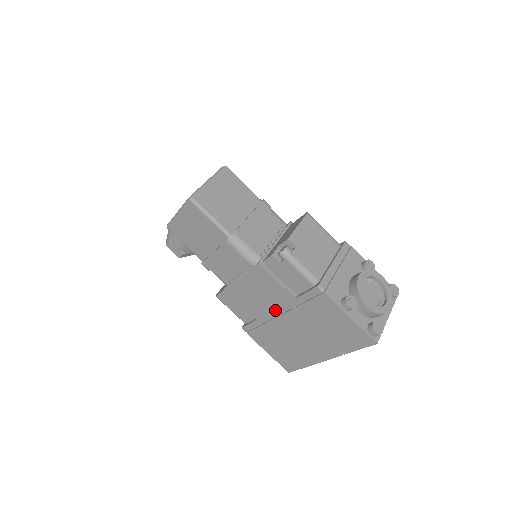
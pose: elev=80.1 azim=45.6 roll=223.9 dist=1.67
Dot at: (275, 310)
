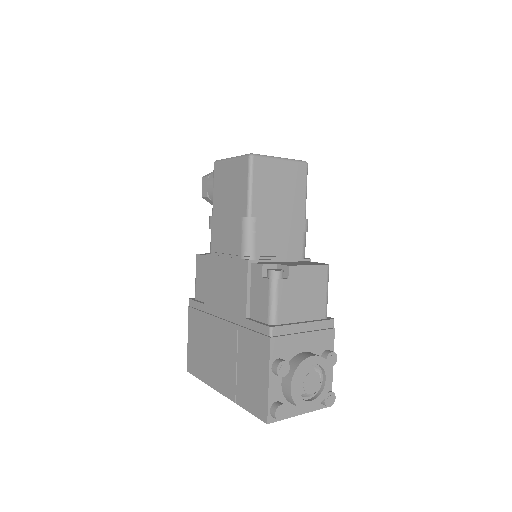
Dot at: (224, 311)
